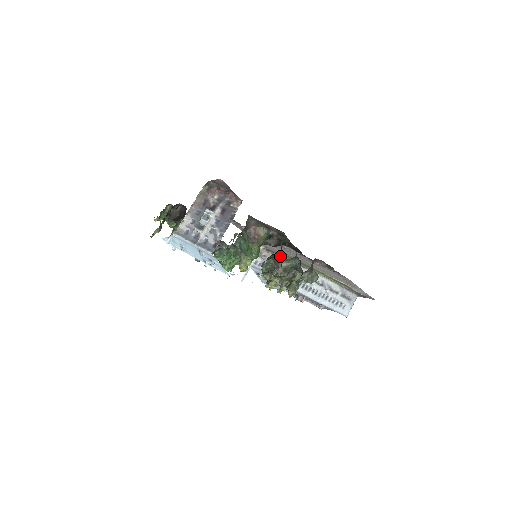
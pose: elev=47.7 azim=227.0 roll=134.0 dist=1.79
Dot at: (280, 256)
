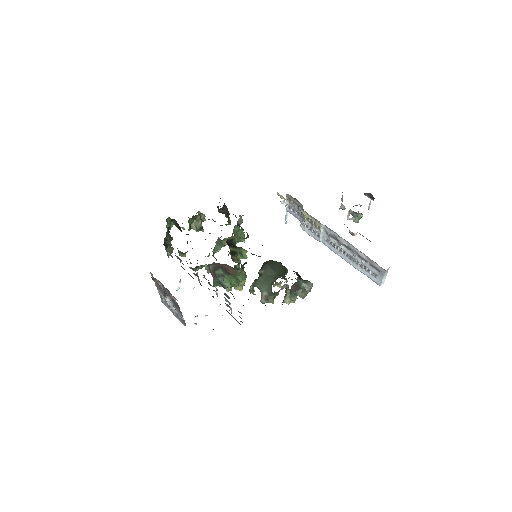
Dot at: (303, 211)
